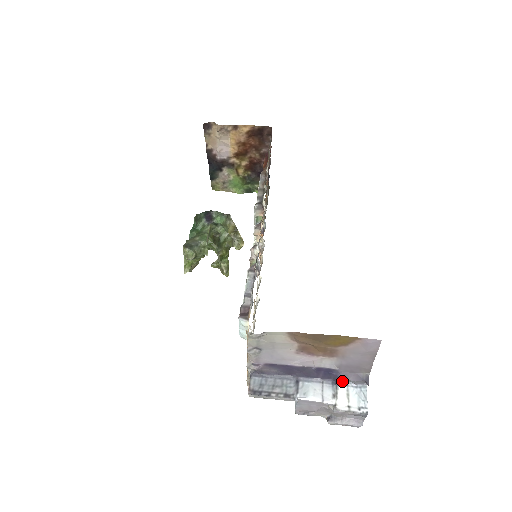
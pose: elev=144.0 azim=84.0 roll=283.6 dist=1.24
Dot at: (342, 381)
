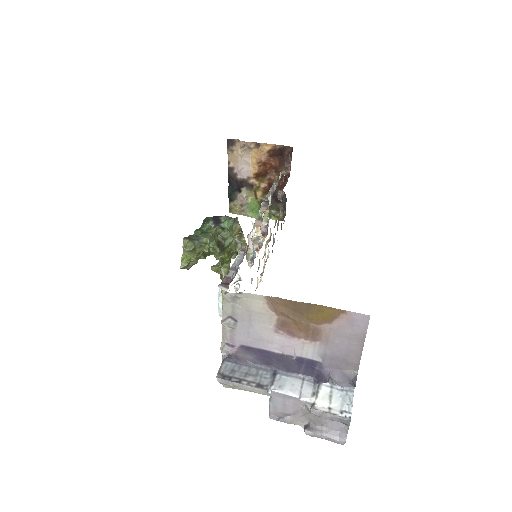
Dot at: (325, 378)
